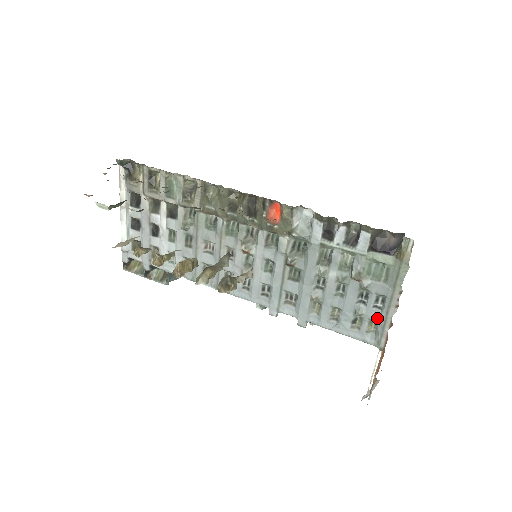
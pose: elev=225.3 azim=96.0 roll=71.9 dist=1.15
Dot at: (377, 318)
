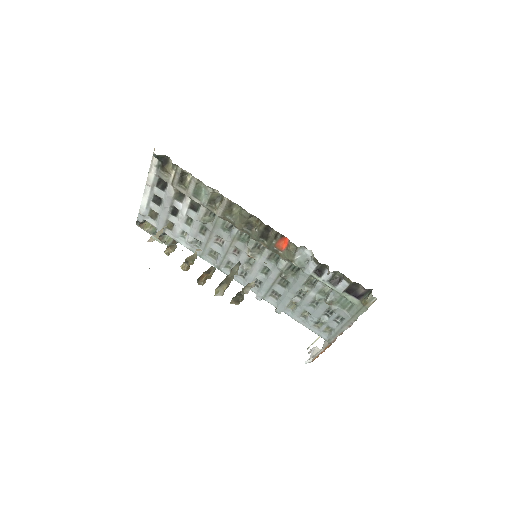
Dot at: (334, 327)
